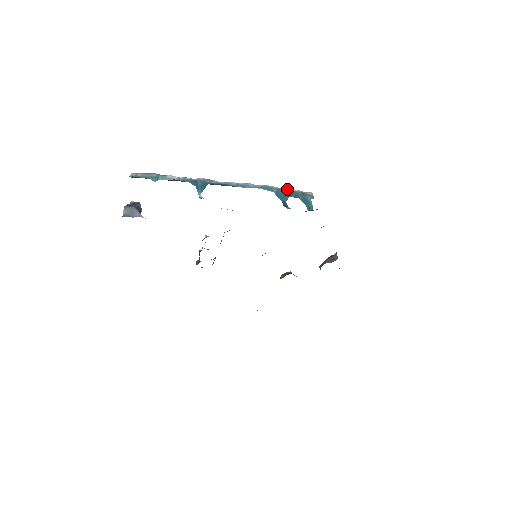
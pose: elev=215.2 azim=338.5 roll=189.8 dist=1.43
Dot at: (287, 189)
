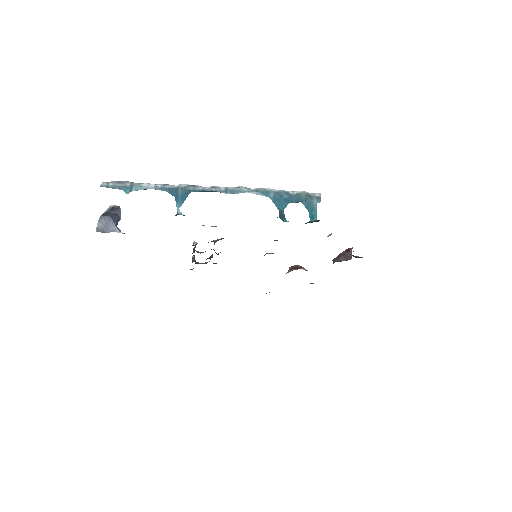
Dot at: (288, 191)
